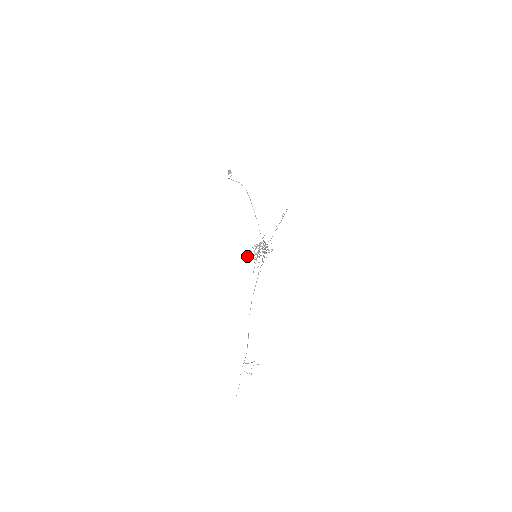
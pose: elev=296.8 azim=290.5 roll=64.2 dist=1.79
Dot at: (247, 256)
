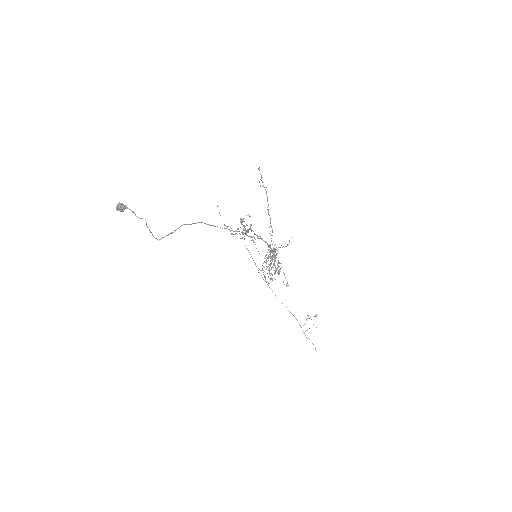
Dot at: (268, 283)
